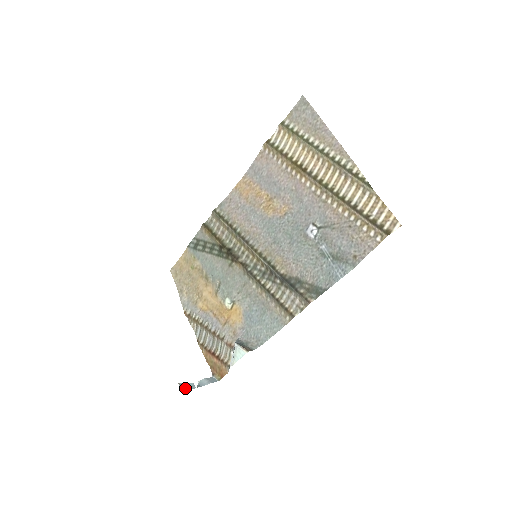
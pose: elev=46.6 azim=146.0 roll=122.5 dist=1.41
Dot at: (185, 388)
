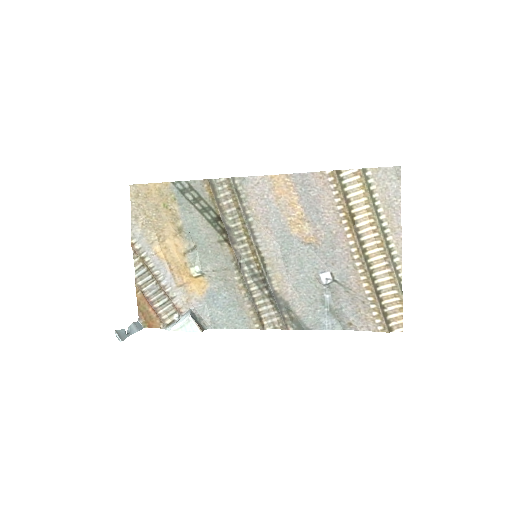
Dot at: (121, 338)
